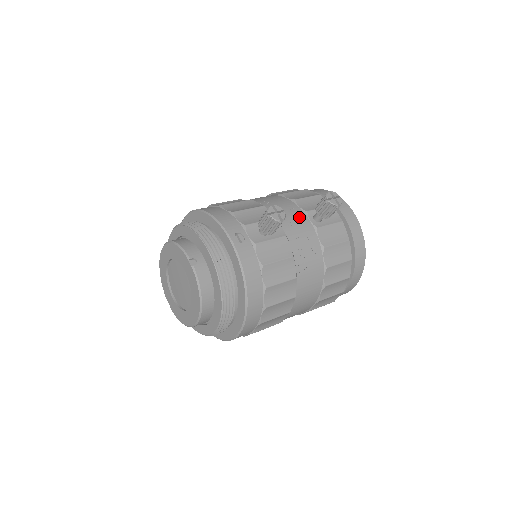
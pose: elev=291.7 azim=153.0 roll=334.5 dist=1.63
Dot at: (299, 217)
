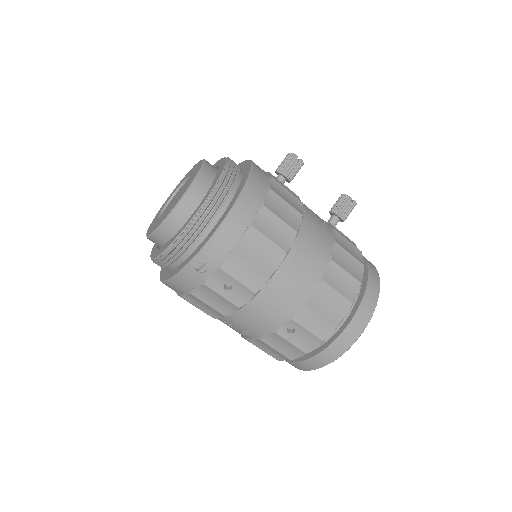
Dot at: occluded
